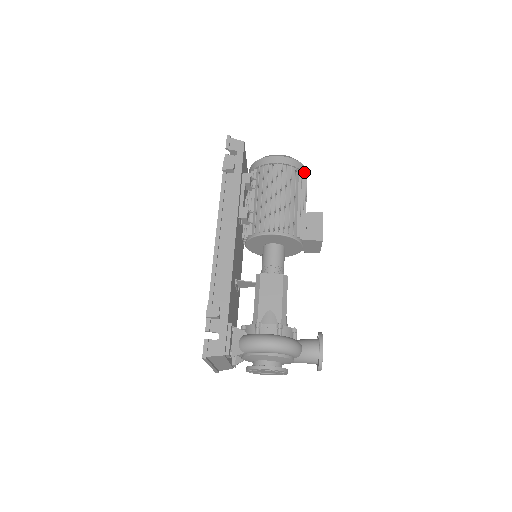
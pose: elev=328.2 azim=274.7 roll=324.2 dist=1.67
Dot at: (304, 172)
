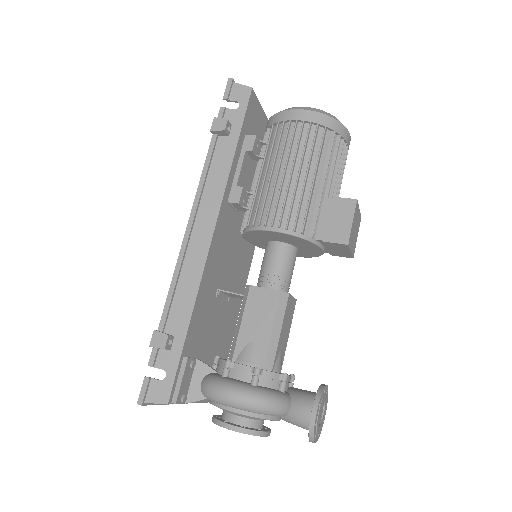
Dot at: (340, 134)
